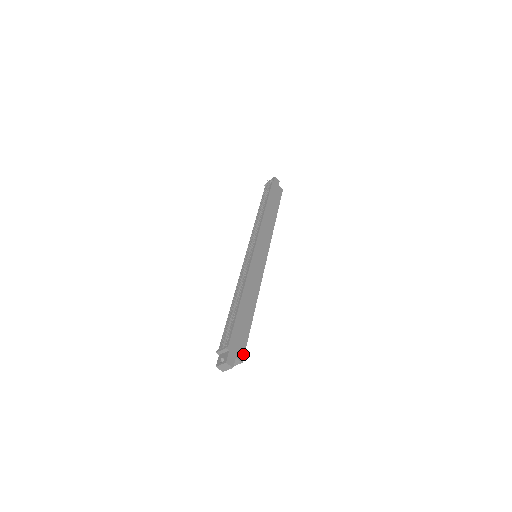
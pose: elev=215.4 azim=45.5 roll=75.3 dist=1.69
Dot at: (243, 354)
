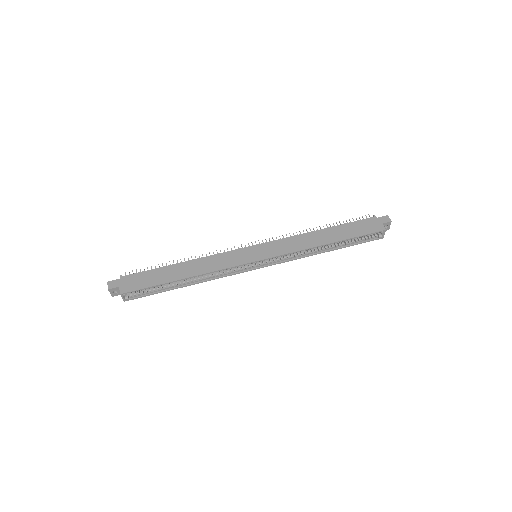
Dot at: (129, 291)
